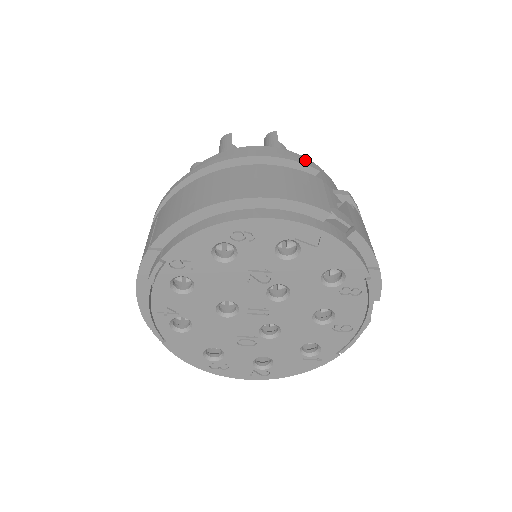
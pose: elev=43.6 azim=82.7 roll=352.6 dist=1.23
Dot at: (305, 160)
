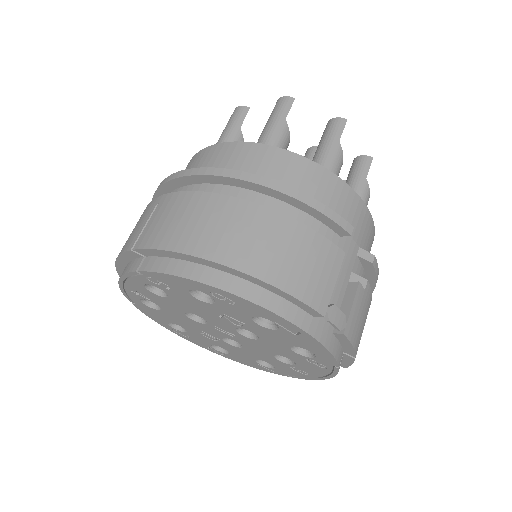
Dot at: (350, 195)
